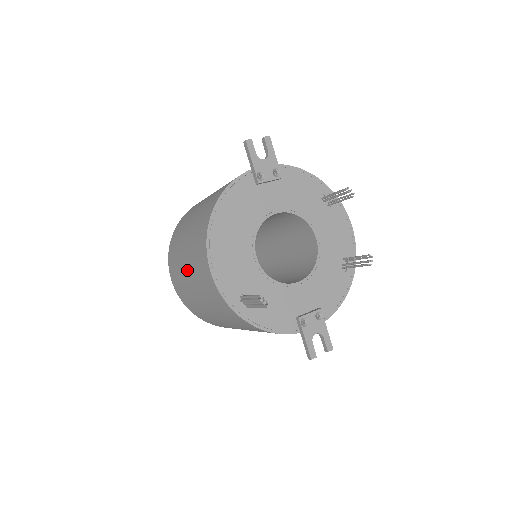
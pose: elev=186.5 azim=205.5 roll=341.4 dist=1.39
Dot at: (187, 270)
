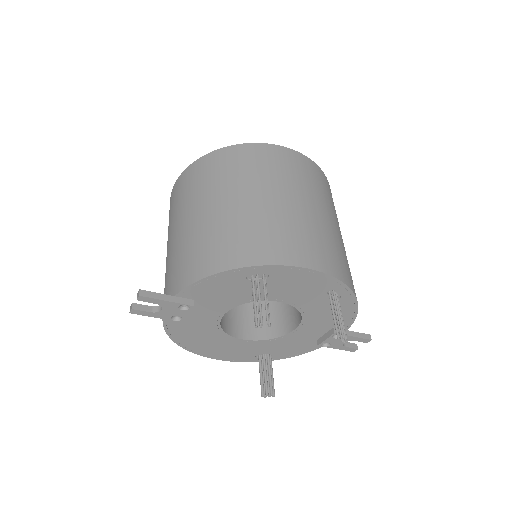
Dot at: occluded
